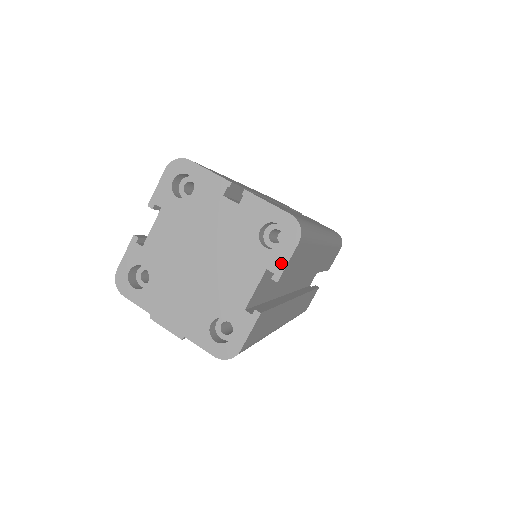
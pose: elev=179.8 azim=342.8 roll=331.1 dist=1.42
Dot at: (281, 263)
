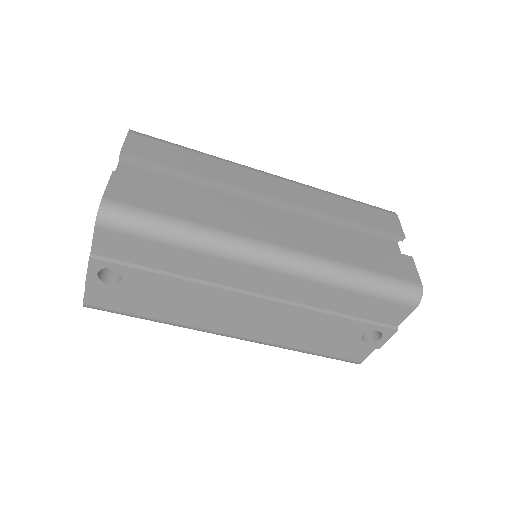
Dot at: occluded
